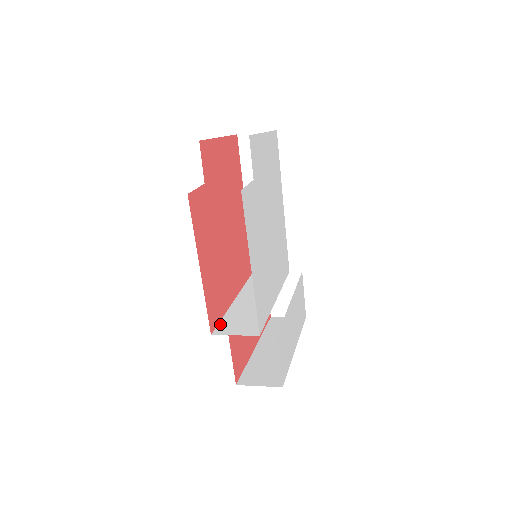
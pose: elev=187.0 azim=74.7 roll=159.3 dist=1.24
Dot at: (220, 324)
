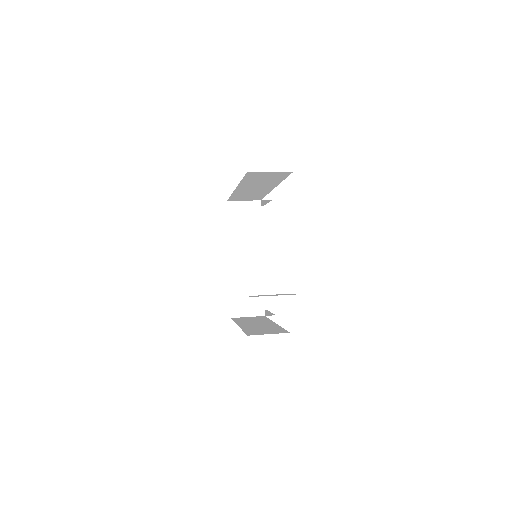
Dot at: (232, 303)
